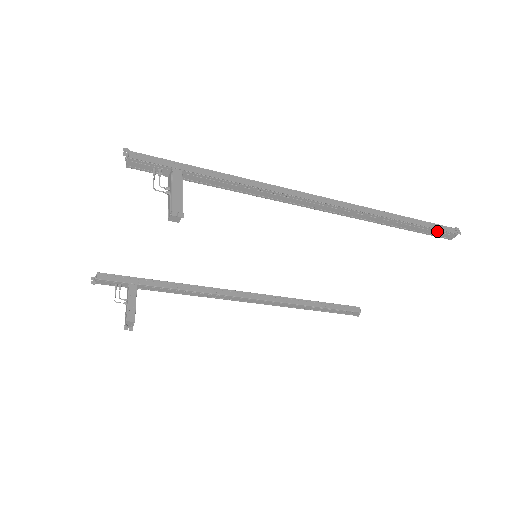
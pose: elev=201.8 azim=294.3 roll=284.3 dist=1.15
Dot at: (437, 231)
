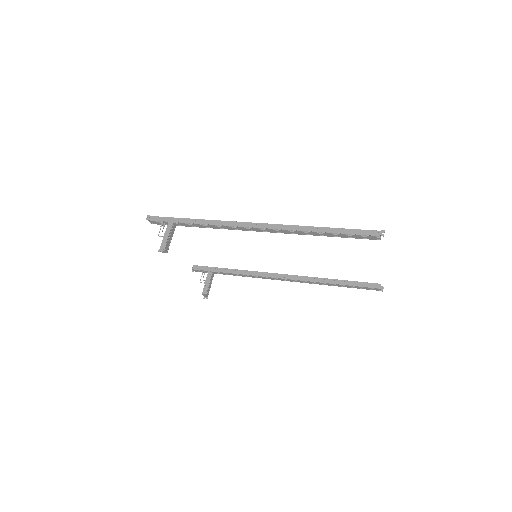
Dot at: (360, 235)
